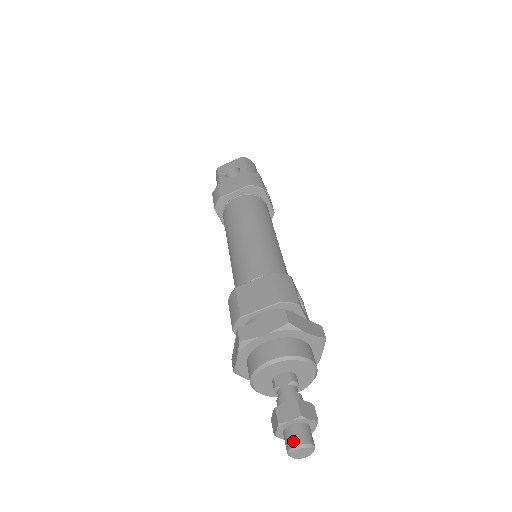
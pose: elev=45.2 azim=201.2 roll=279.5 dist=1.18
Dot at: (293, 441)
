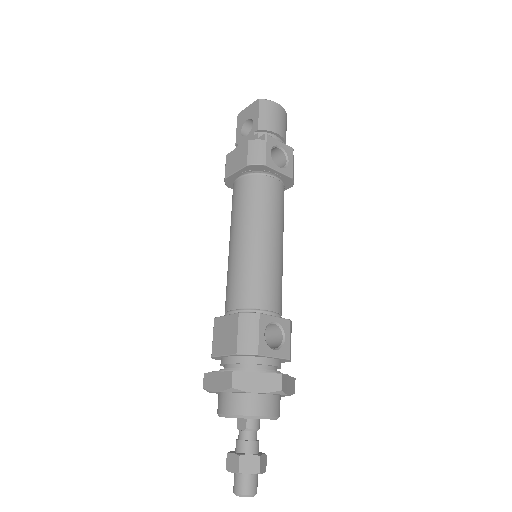
Dot at: (234, 488)
